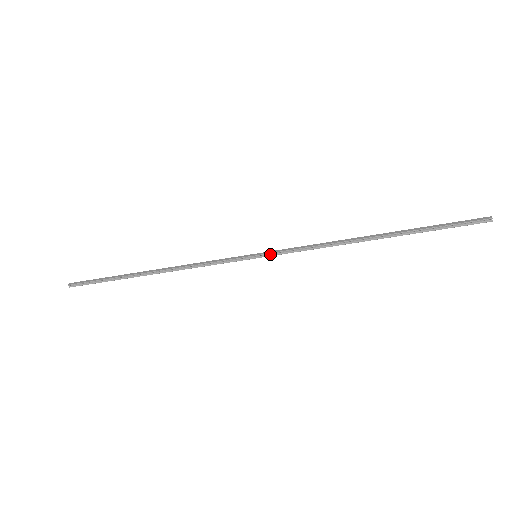
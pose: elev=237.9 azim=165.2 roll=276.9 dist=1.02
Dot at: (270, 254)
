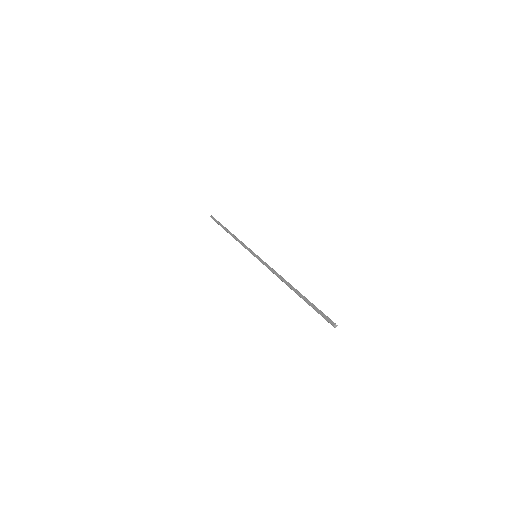
Dot at: (259, 260)
